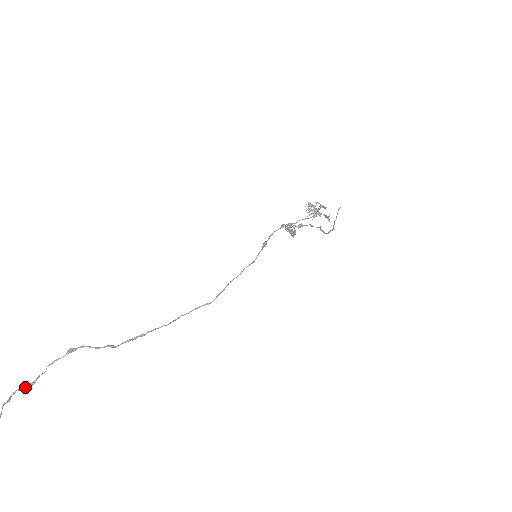
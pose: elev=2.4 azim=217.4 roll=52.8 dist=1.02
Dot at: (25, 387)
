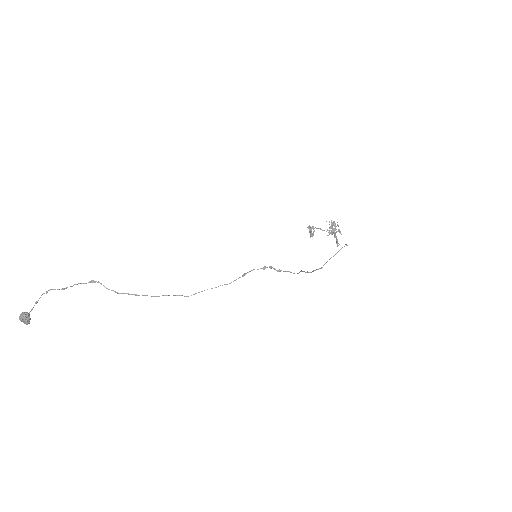
Dot at: (58, 289)
